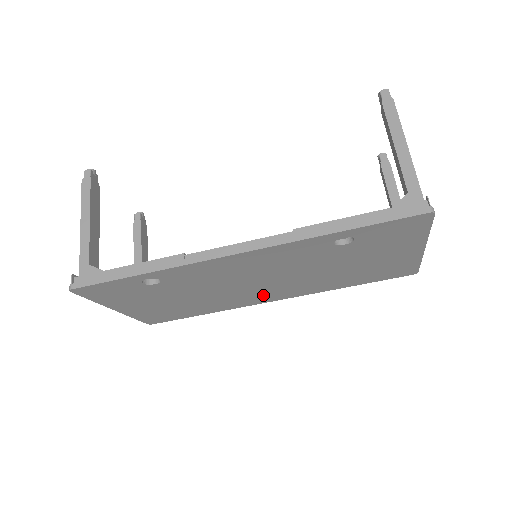
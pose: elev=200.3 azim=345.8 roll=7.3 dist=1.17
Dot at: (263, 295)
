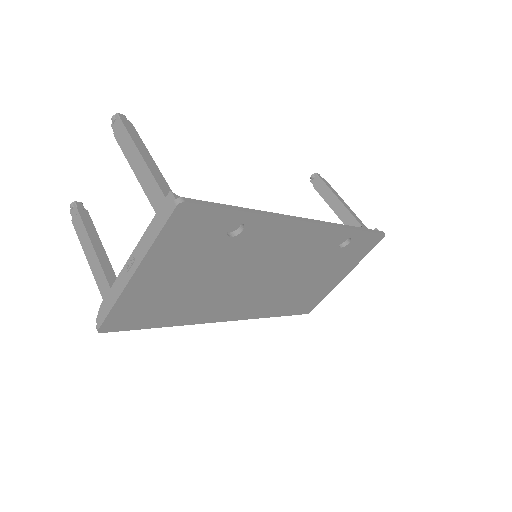
Dot at: (235, 305)
